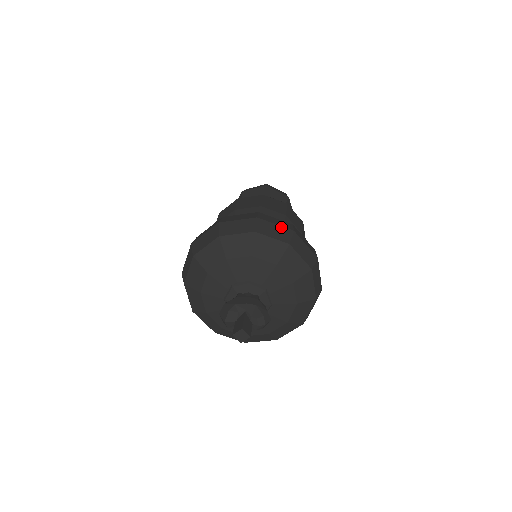
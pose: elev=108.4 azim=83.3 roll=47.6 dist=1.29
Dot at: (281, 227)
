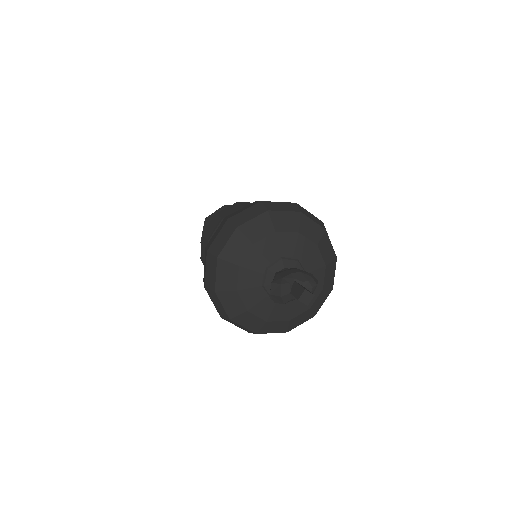
Dot at: (285, 203)
